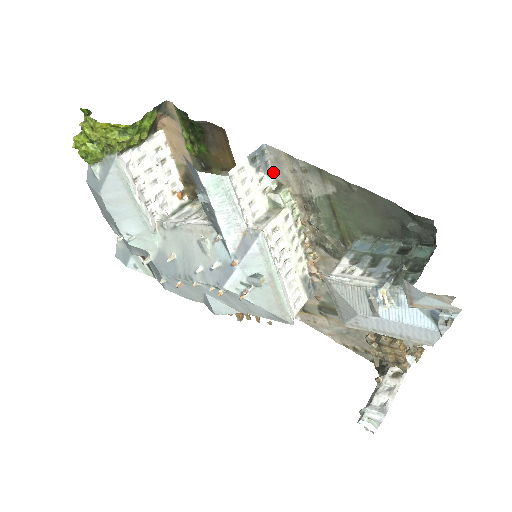
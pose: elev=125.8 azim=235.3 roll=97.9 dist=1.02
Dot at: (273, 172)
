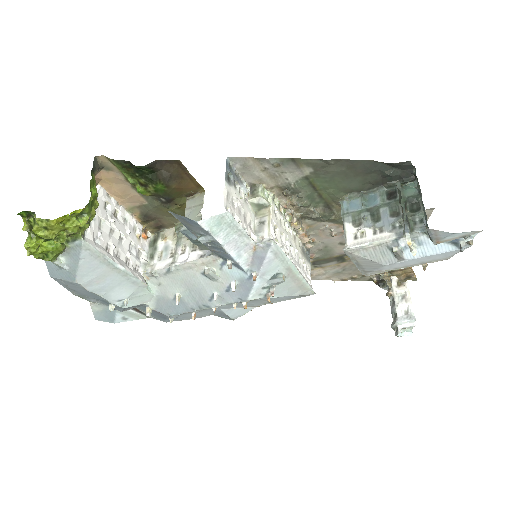
Dot at: (242, 178)
